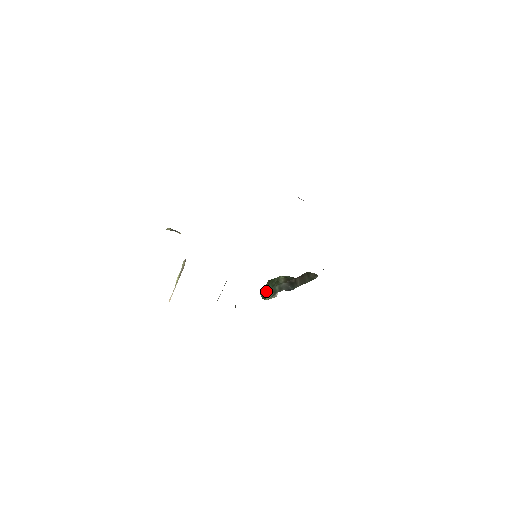
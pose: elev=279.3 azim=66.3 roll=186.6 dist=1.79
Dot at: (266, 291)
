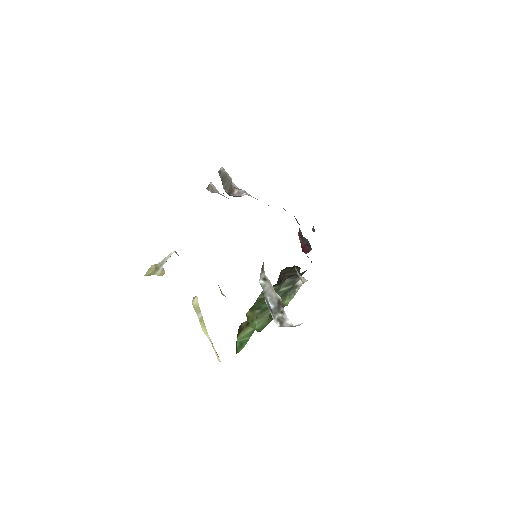
Dot at: (266, 311)
